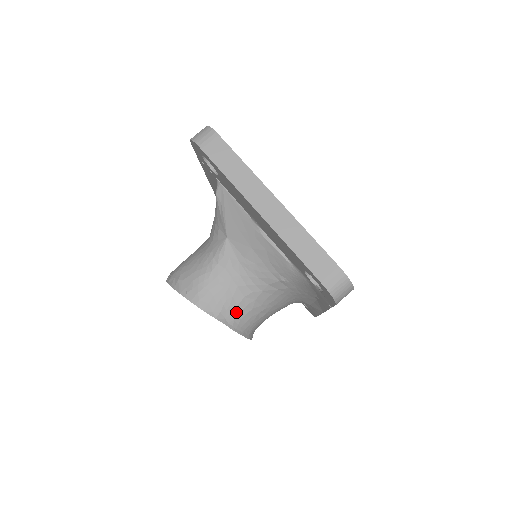
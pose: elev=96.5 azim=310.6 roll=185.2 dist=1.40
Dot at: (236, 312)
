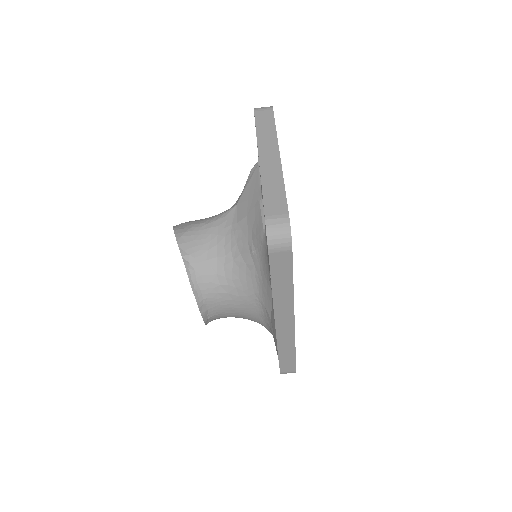
Dot at: (202, 265)
